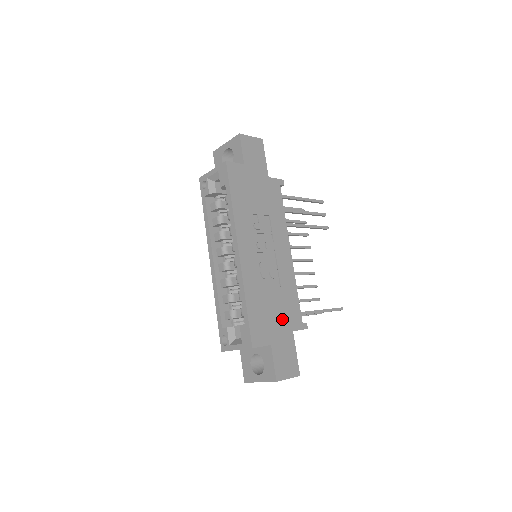
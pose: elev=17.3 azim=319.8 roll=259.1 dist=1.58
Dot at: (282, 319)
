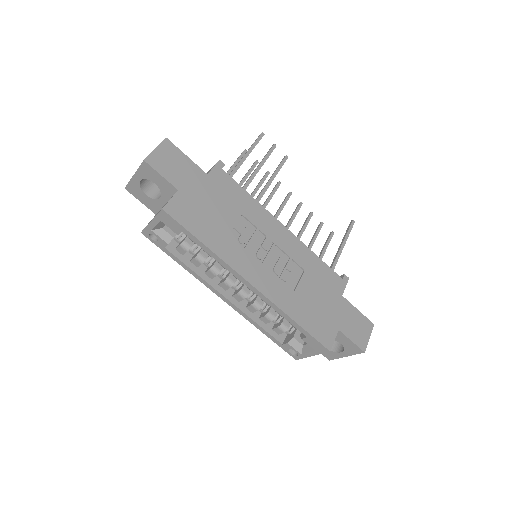
Dot at: (328, 297)
